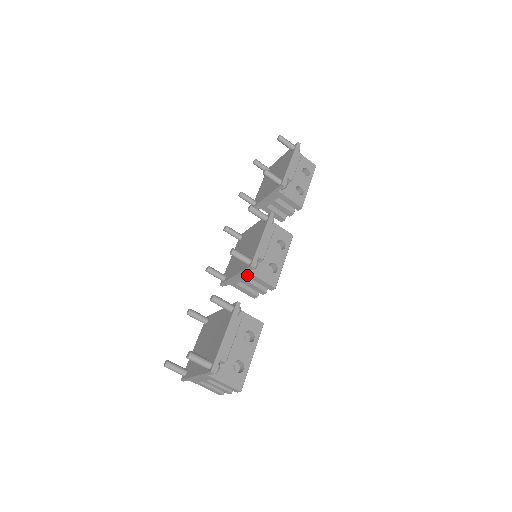
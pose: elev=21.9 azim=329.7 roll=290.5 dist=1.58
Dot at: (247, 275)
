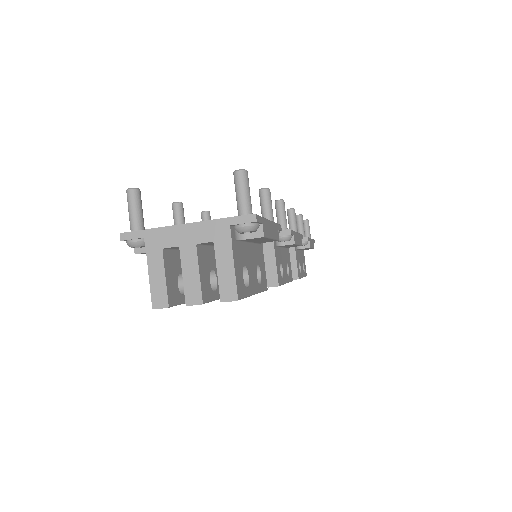
Dot at: (264, 243)
